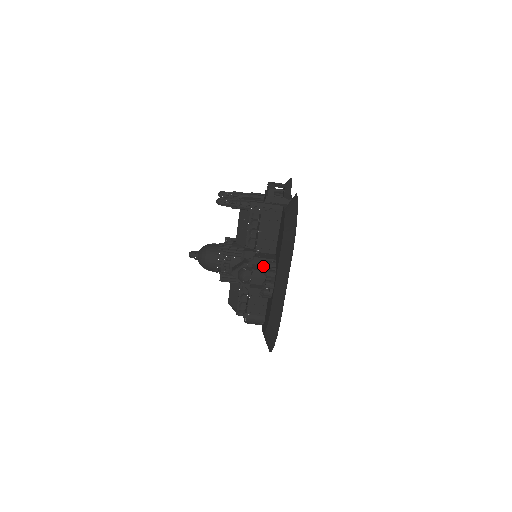
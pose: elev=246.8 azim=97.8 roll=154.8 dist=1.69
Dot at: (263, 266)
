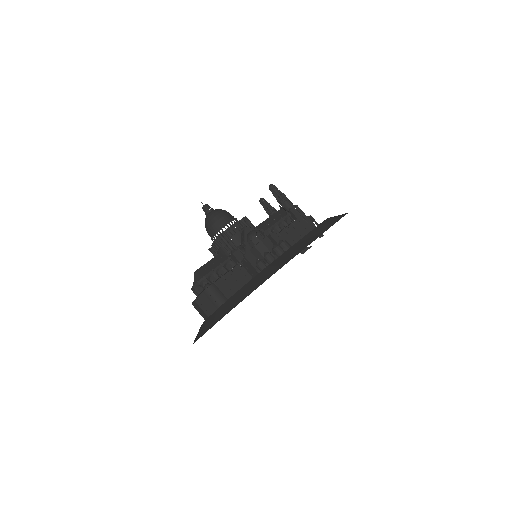
Dot at: occluded
